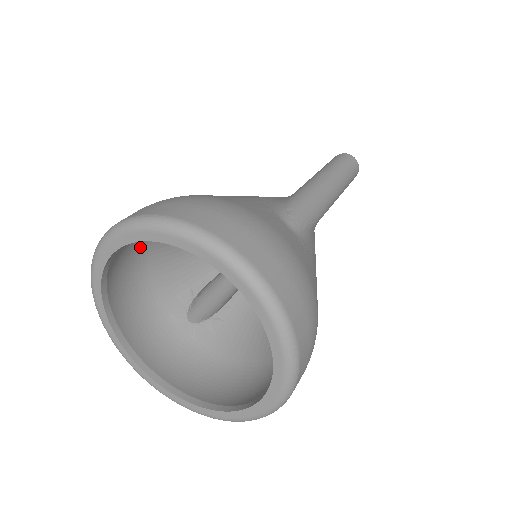
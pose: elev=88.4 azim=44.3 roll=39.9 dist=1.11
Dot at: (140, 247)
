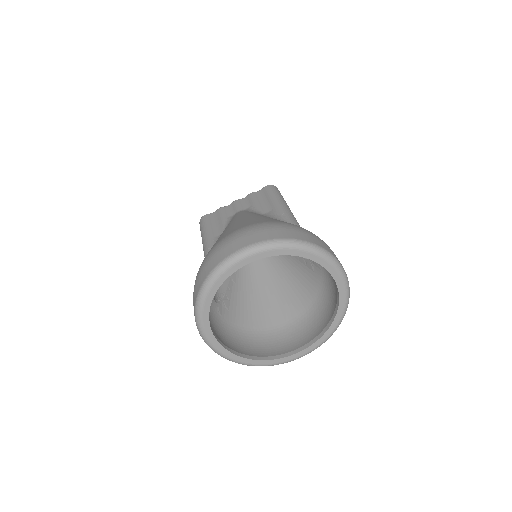
Dot at: occluded
